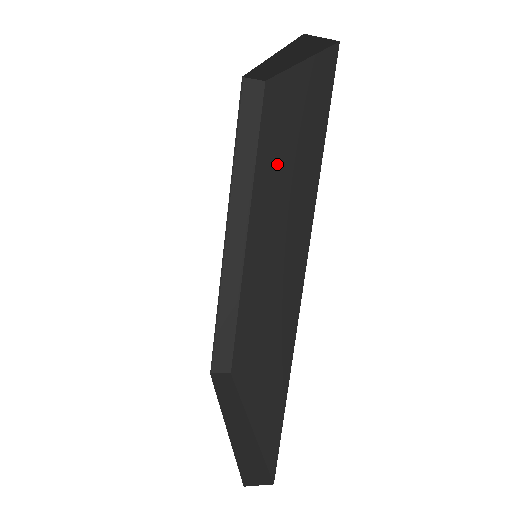
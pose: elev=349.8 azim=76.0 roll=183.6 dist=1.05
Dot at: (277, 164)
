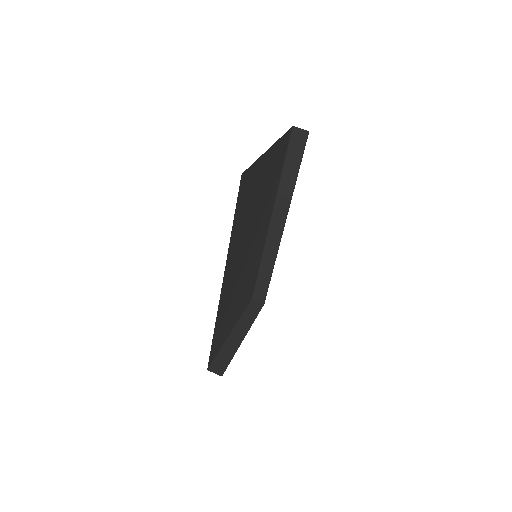
Dot at: occluded
